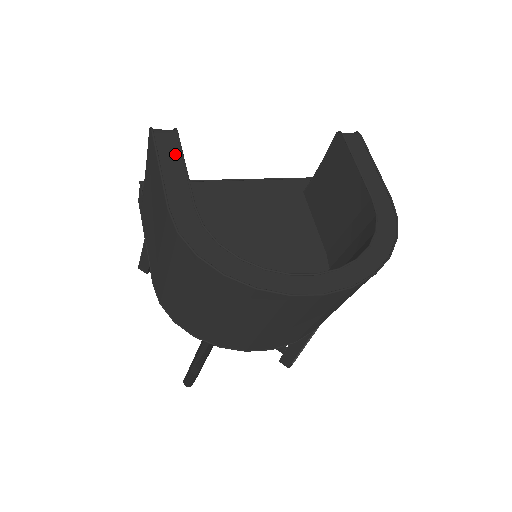
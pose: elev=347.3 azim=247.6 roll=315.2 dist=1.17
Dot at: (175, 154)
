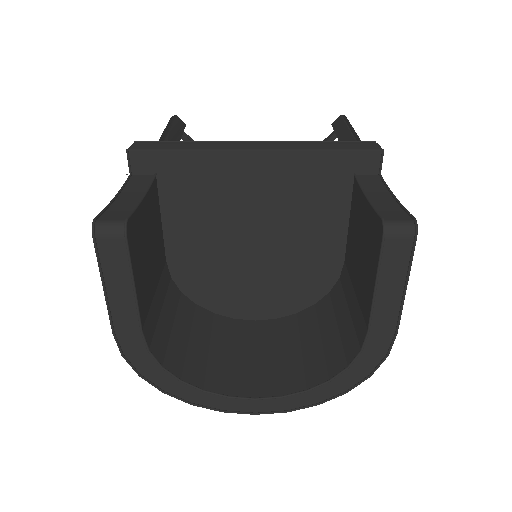
Dot at: (123, 268)
